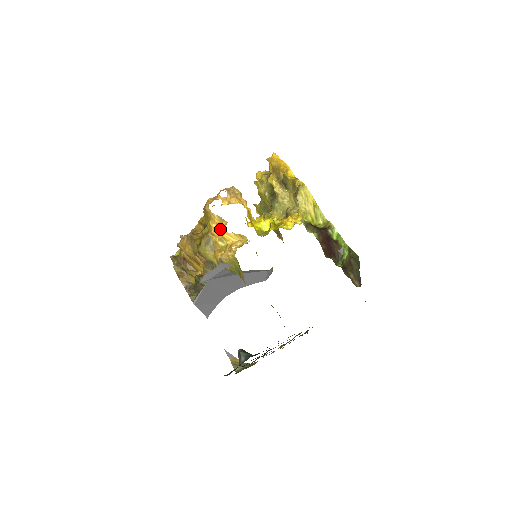
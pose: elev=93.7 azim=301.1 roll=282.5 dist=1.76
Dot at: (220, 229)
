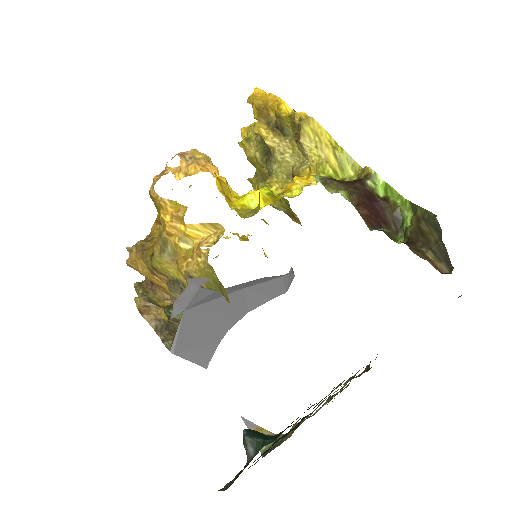
Dot at: (178, 222)
